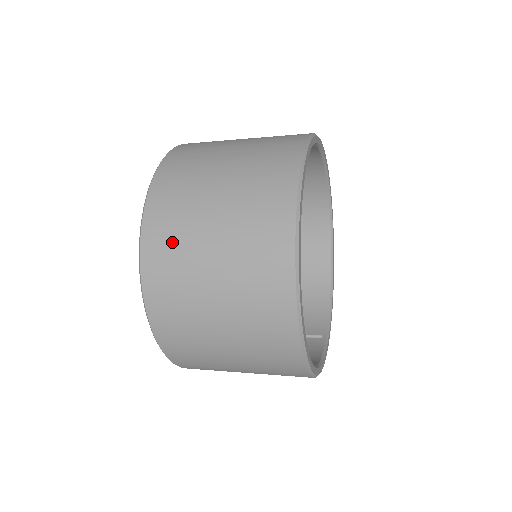
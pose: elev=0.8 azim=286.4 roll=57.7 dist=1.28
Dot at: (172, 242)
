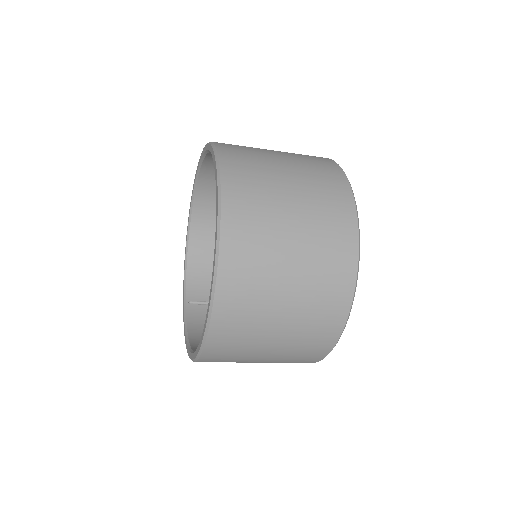
Dot at: (248, 290)
